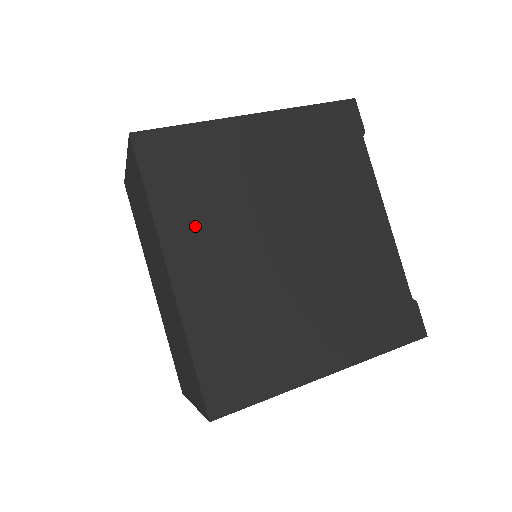
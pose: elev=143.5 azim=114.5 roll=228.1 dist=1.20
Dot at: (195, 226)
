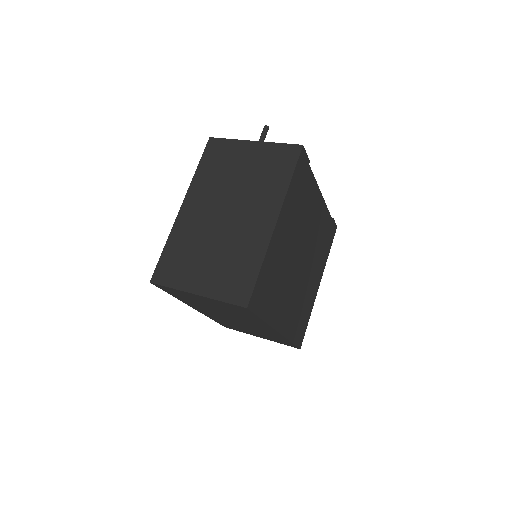
Dot at: (278, 304)
